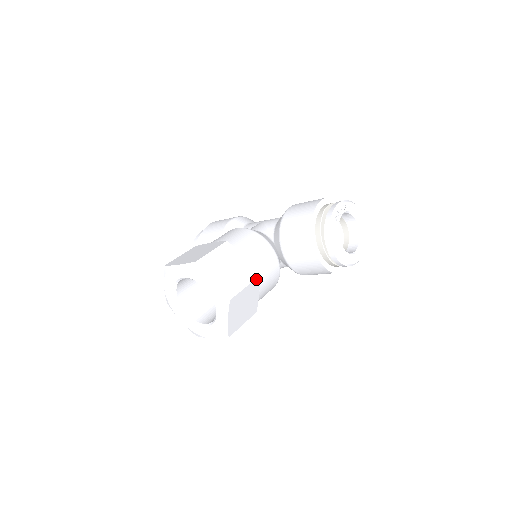
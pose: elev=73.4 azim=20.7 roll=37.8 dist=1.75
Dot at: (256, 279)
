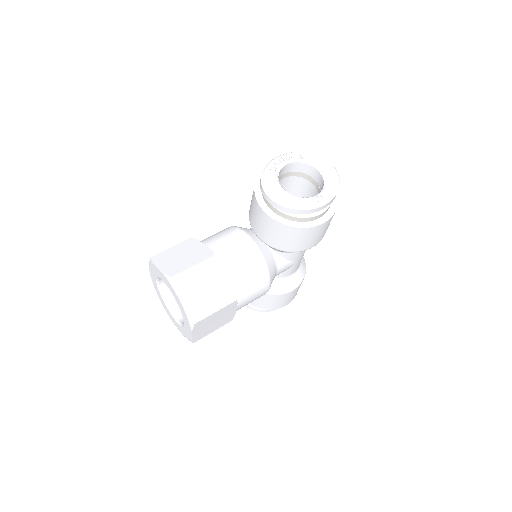
Dot at: (211, 258)
